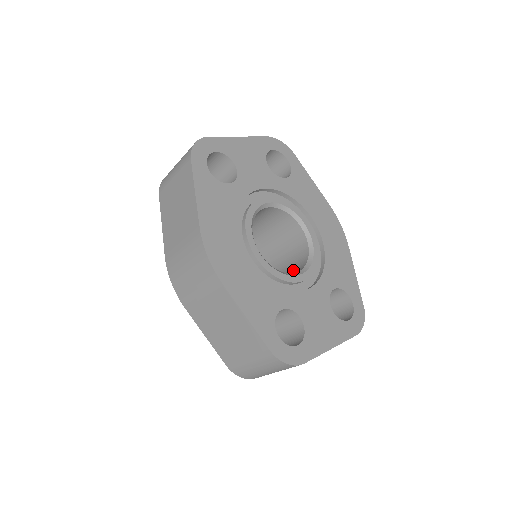
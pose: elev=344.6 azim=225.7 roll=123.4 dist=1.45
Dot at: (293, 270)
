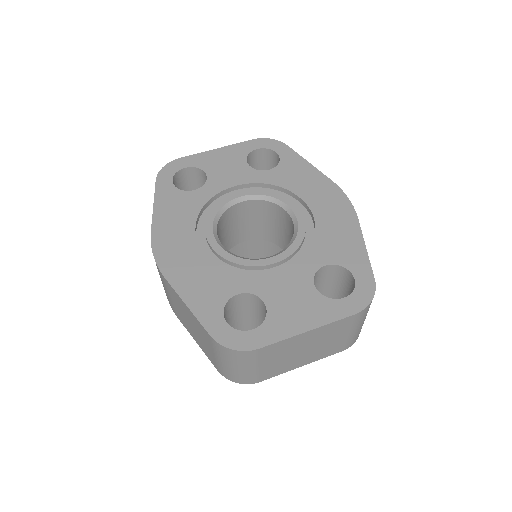
Dot at: occluded
